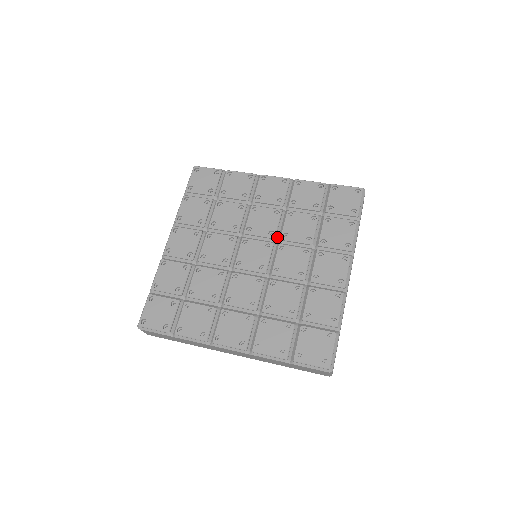
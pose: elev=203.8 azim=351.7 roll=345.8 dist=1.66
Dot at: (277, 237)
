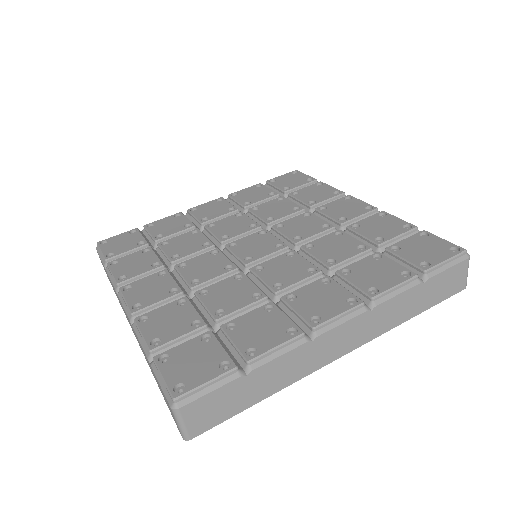
Dot at: (262, 228)
